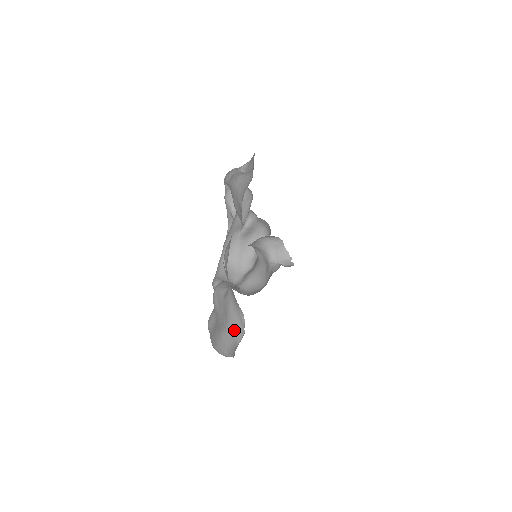
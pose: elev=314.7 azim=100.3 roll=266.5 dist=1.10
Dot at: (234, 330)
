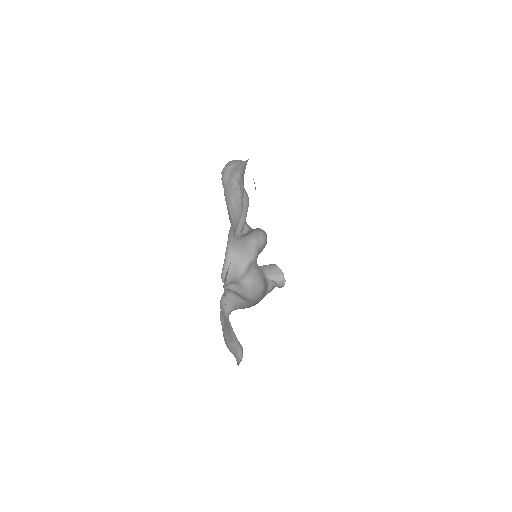
Dot at: (236, 349)
